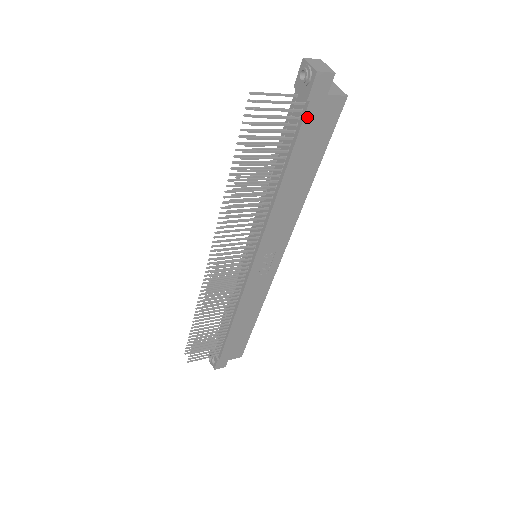
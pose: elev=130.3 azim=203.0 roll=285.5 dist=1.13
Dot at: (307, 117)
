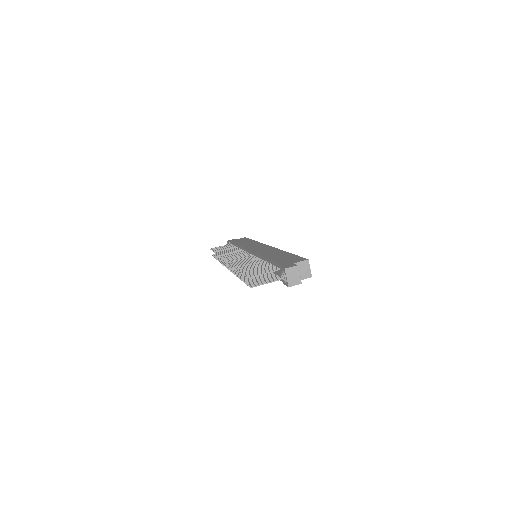
Dot at: occluded
